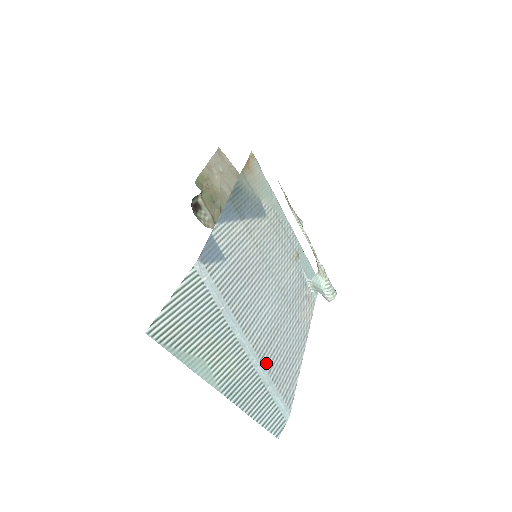
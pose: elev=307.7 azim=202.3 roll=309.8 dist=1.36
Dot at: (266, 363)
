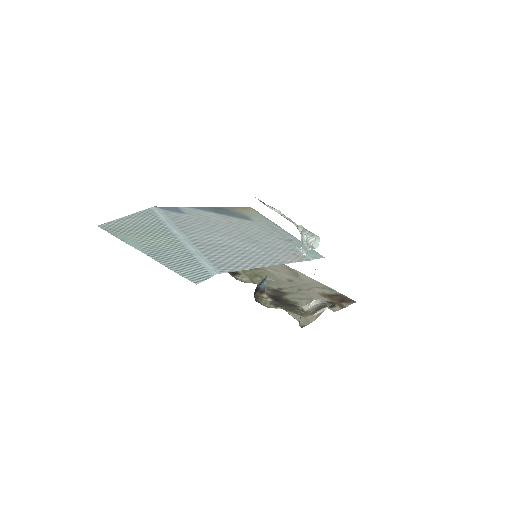
Dot at: (201, 248)
